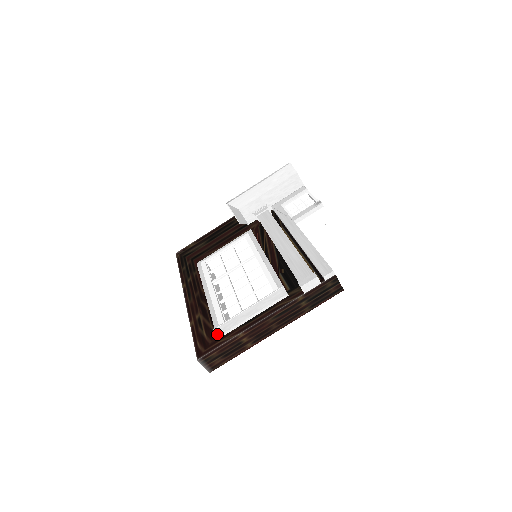
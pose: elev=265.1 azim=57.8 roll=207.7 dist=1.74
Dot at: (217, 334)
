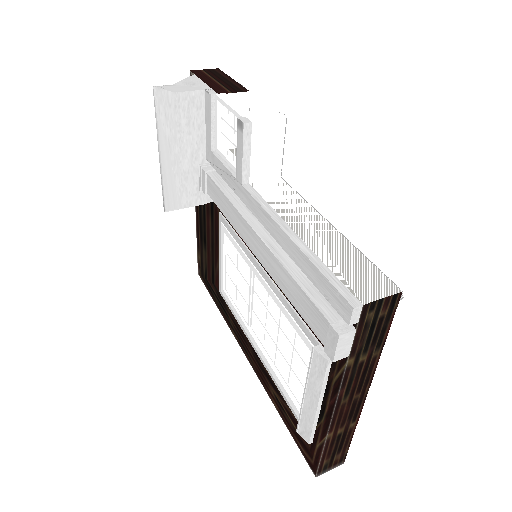
Dot at: (305, 440)
